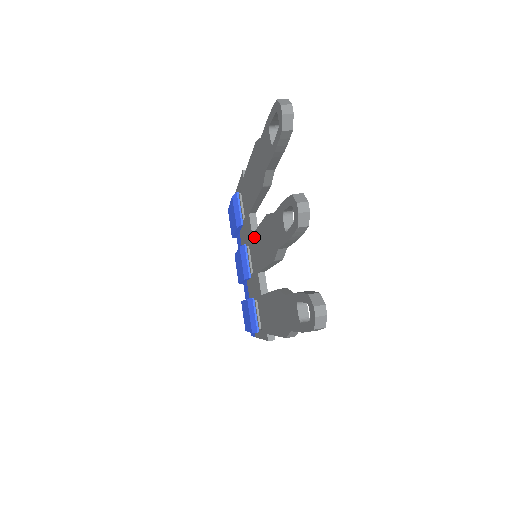
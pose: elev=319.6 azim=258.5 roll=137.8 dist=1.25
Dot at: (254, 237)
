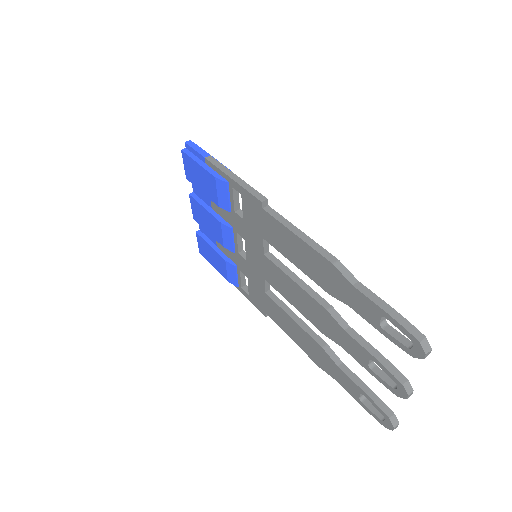
Dot at: (271, 264)
